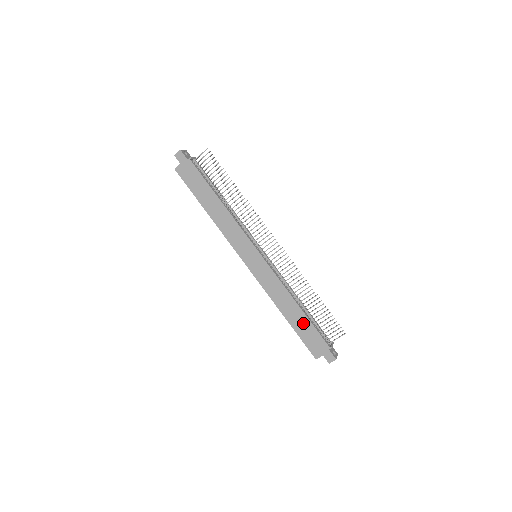
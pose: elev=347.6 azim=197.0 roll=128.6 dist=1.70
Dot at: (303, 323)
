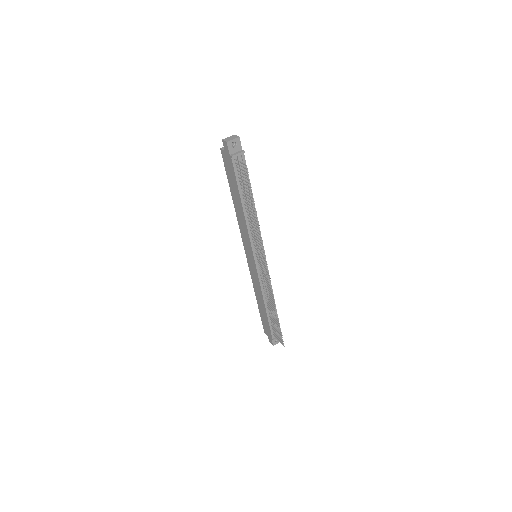
Dot at: (264, 315)
